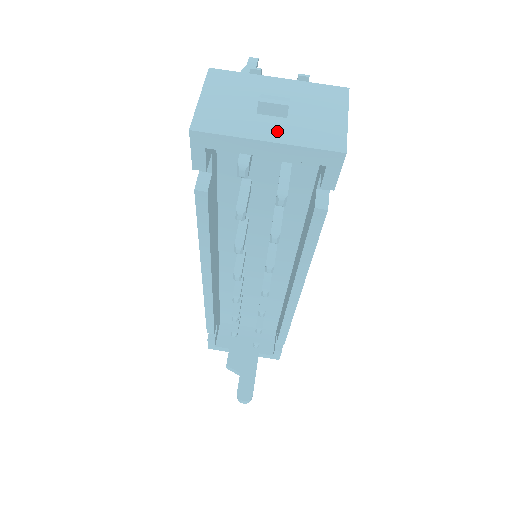
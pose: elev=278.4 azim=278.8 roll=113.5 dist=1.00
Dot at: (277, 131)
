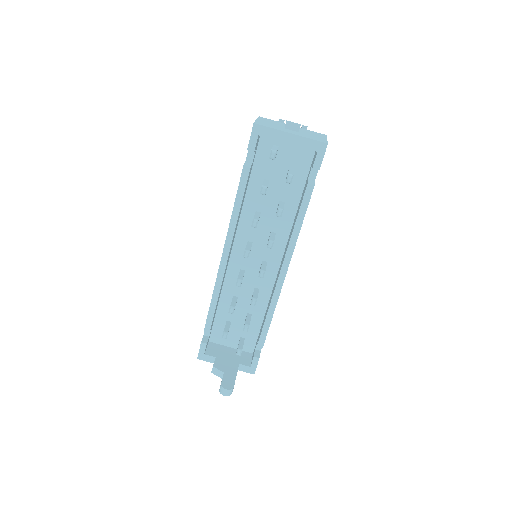
Dot at: (295, 133)
